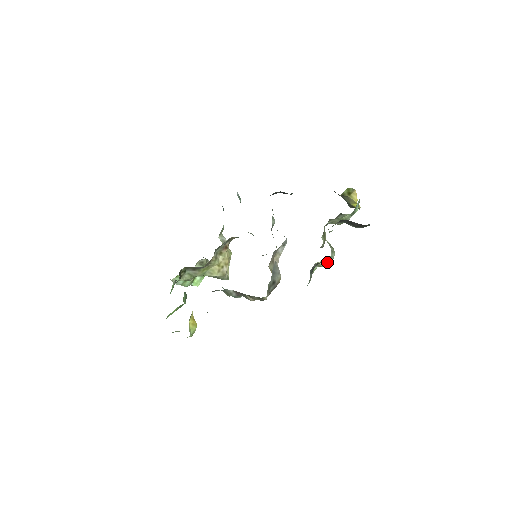
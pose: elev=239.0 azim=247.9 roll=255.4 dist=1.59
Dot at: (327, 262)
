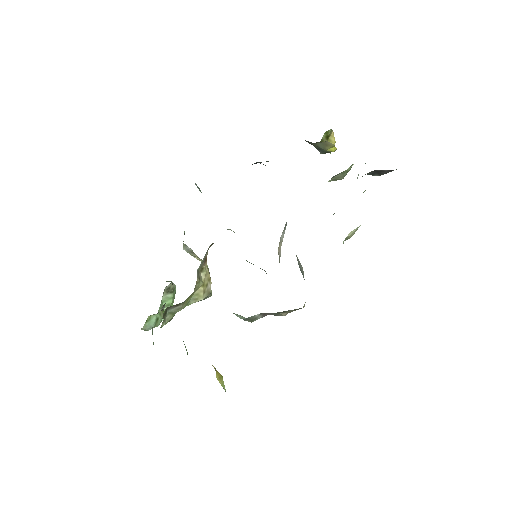
Dot at: (355, 231)
